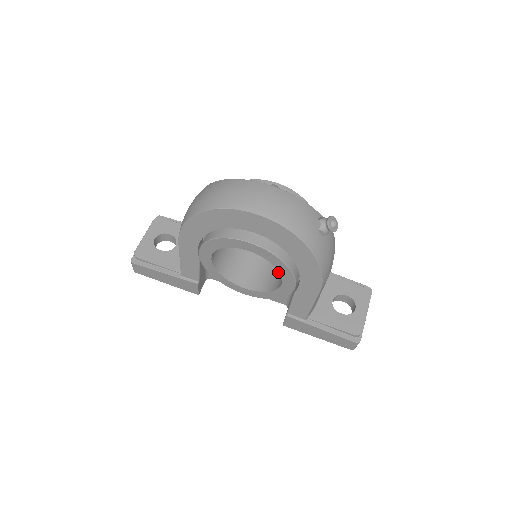
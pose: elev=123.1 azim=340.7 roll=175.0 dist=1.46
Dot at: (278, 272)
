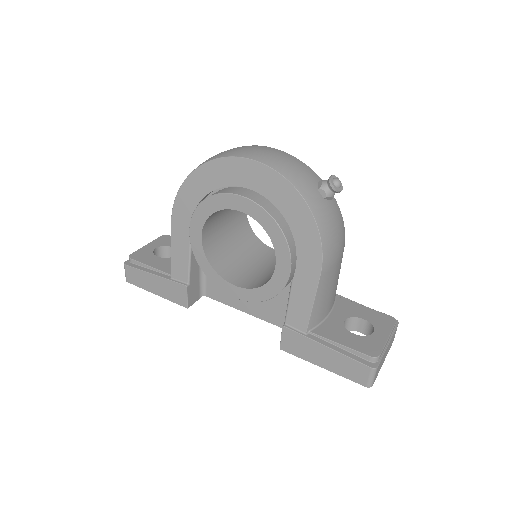
Dot at: occluded
